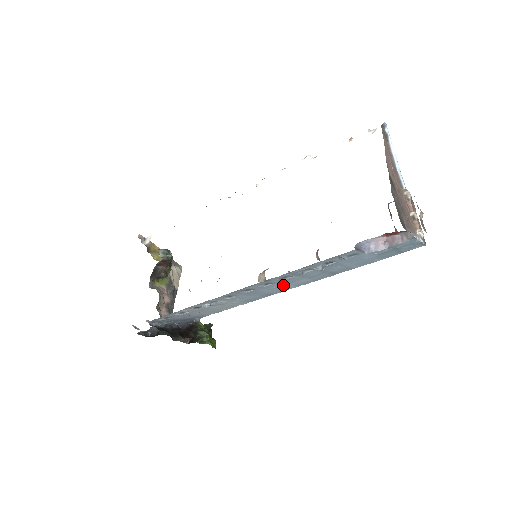
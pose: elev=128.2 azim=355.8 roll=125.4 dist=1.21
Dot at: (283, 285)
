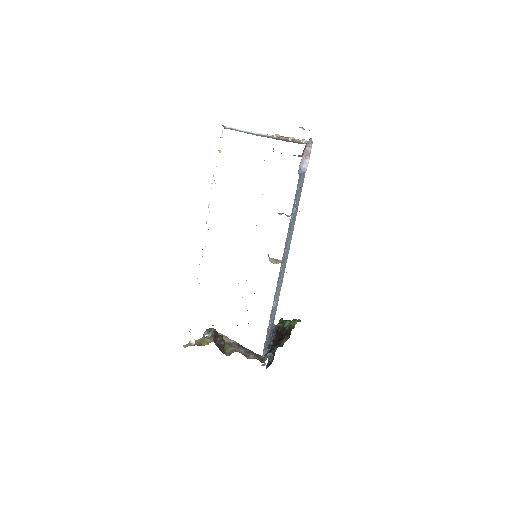
Dot at: (288, 244)
